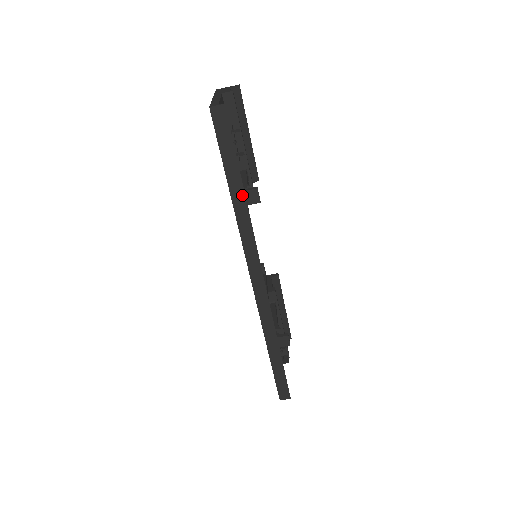
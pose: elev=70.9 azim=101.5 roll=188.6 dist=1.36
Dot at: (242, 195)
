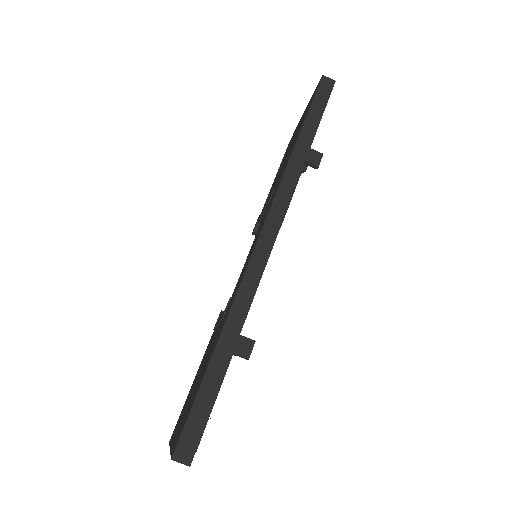
Dot at: (306, 150)
